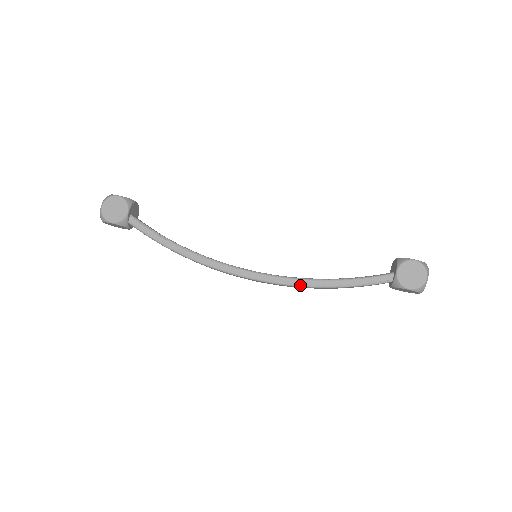
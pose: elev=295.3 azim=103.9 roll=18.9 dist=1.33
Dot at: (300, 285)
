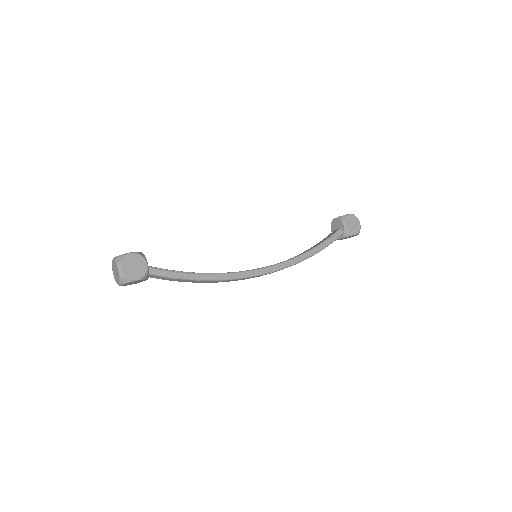
Dot at: (297, 262)
